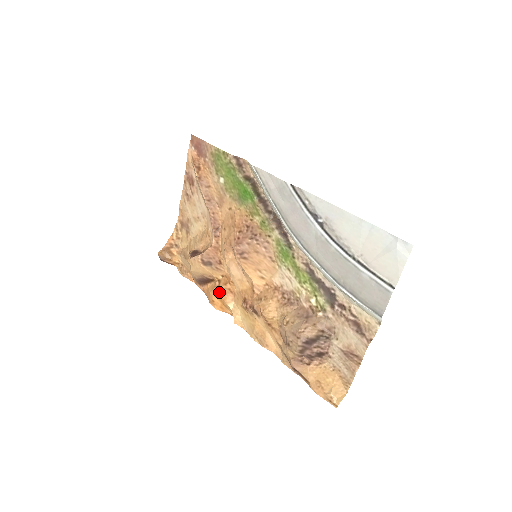
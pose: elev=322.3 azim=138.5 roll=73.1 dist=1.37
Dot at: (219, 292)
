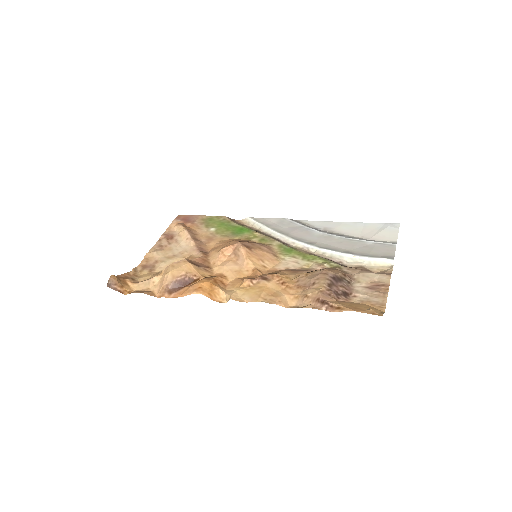
Dot at: (210, 280)
